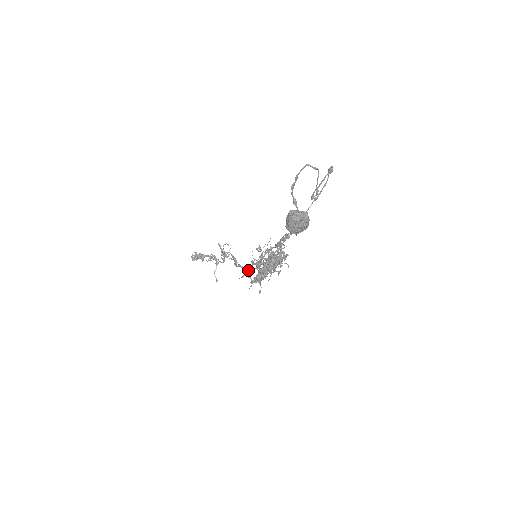
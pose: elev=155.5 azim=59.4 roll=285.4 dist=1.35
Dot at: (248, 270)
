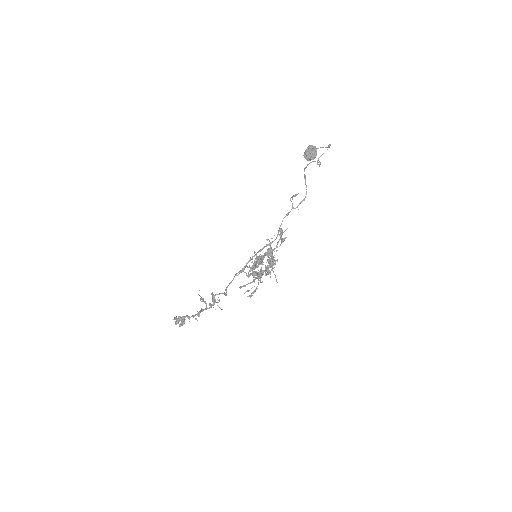
Dot at: (246, 265)
